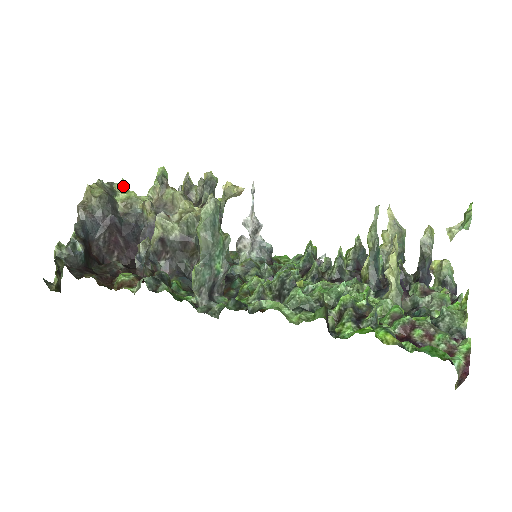
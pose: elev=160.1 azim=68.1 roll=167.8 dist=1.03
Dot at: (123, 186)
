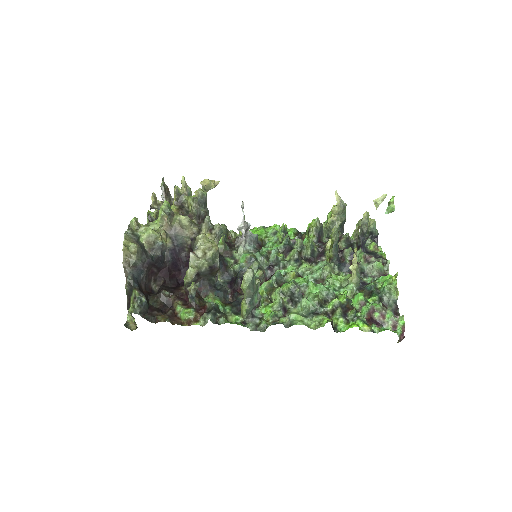
Dot at: (136, 223)
